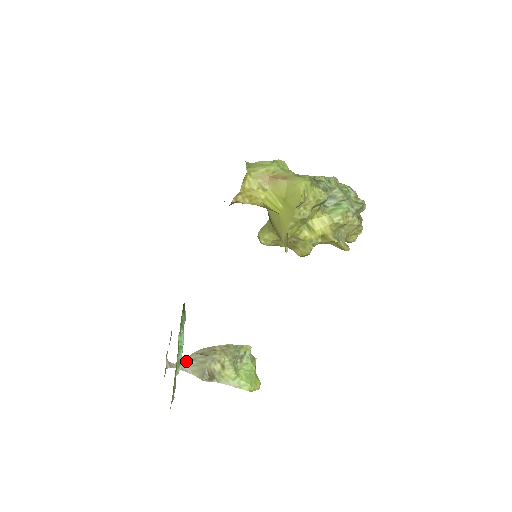
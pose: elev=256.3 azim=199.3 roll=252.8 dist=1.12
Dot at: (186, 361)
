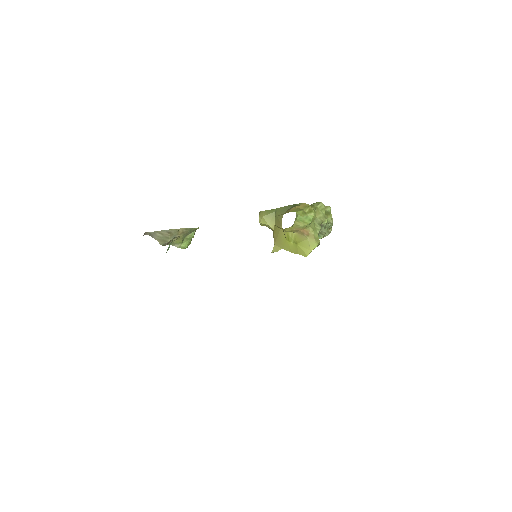
Dot at: (156, 233)
